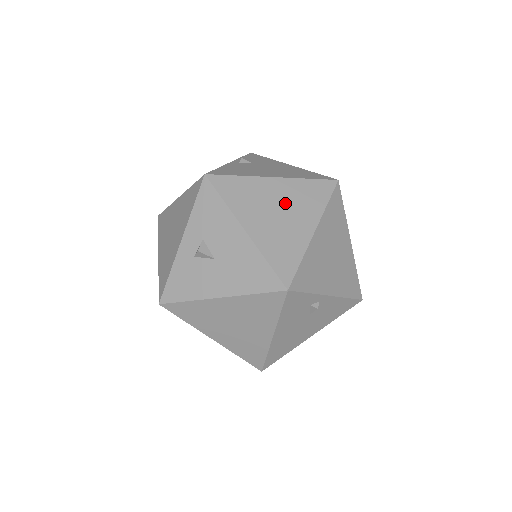
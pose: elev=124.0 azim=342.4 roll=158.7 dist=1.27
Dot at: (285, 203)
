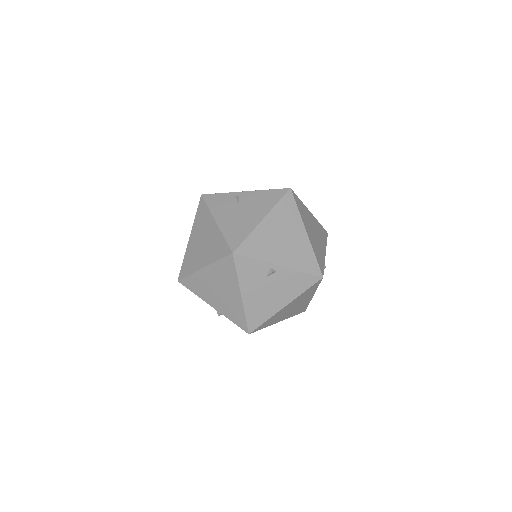
Dot at: occluded
